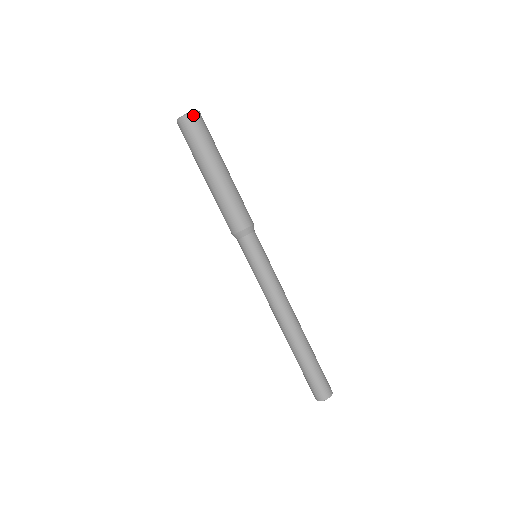
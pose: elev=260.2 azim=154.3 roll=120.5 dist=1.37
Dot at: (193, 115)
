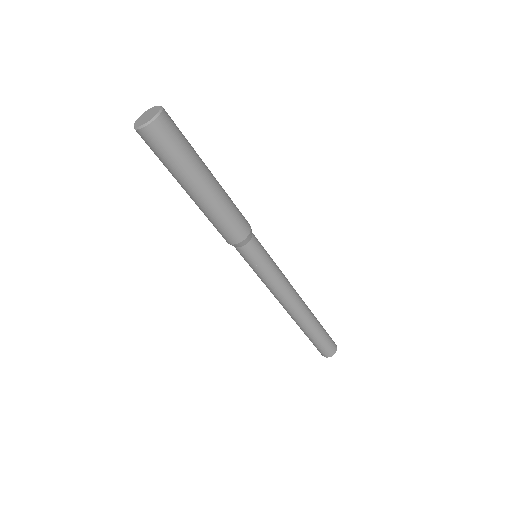
Dot at: (156, 124)
